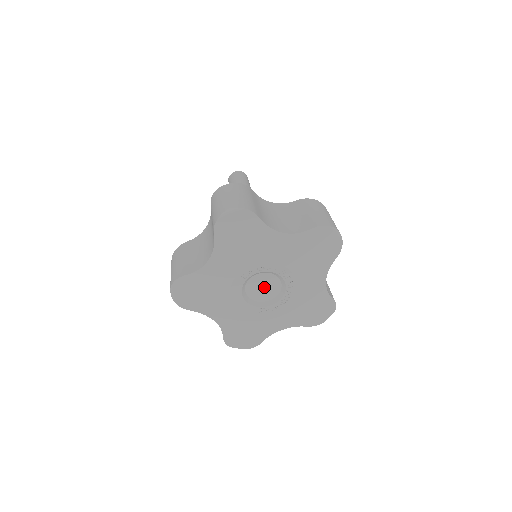
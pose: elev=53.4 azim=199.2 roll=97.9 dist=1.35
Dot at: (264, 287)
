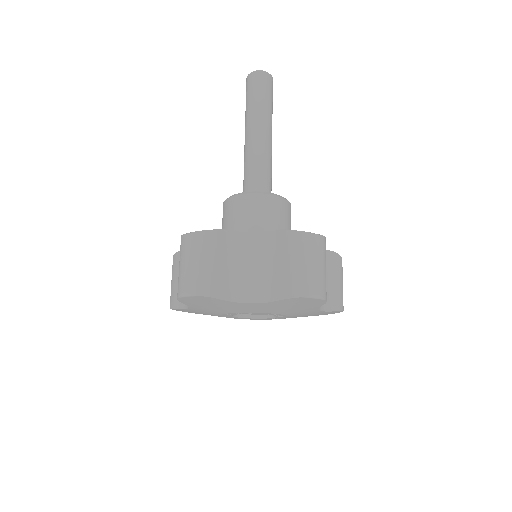
Dot at: occluded
